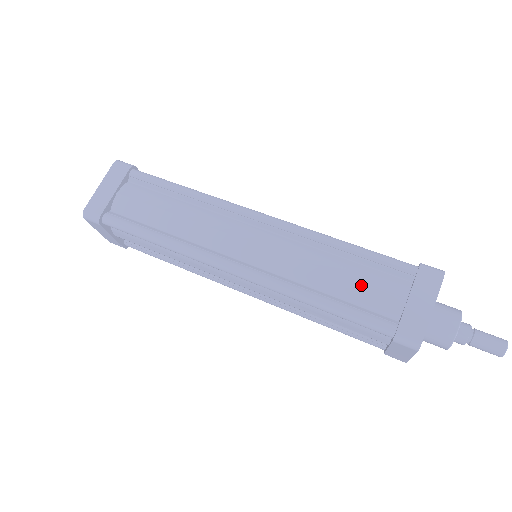
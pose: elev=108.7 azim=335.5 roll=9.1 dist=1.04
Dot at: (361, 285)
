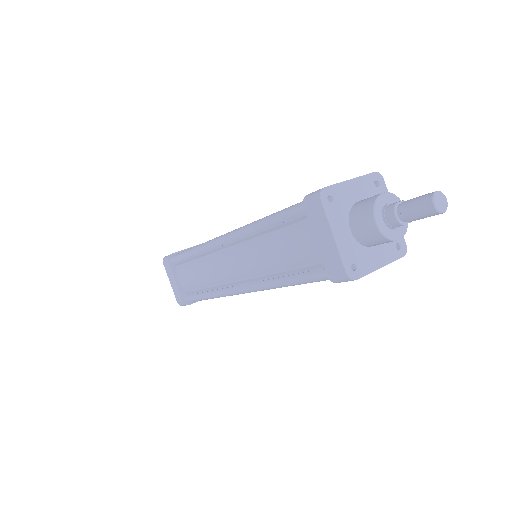
Dot at: occluded
